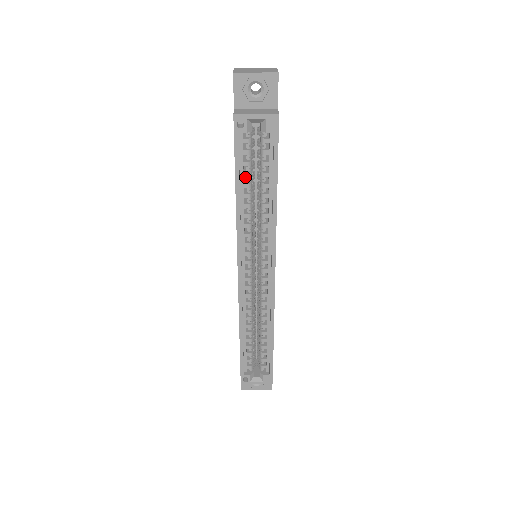
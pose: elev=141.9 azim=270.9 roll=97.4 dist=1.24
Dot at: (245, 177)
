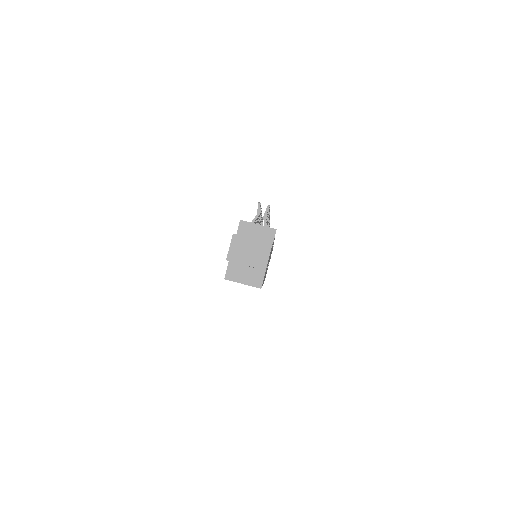
Dot at: occluded
